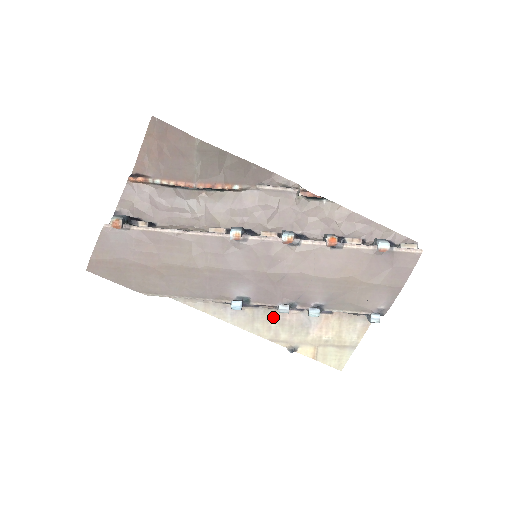
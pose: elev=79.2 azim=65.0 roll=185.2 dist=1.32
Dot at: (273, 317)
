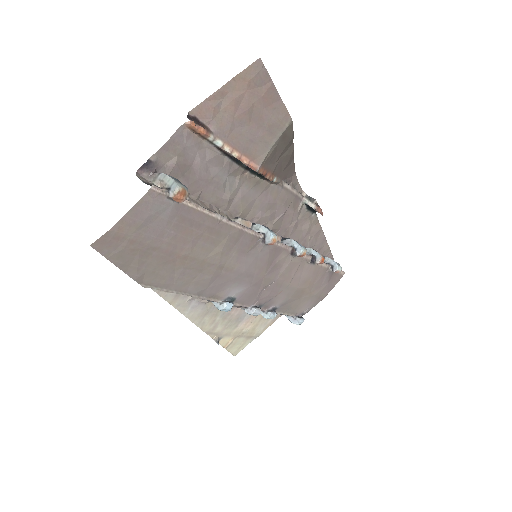
Dot at: (223, 311)
